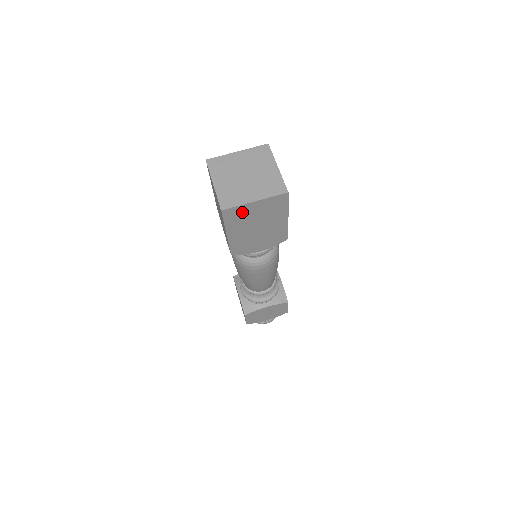
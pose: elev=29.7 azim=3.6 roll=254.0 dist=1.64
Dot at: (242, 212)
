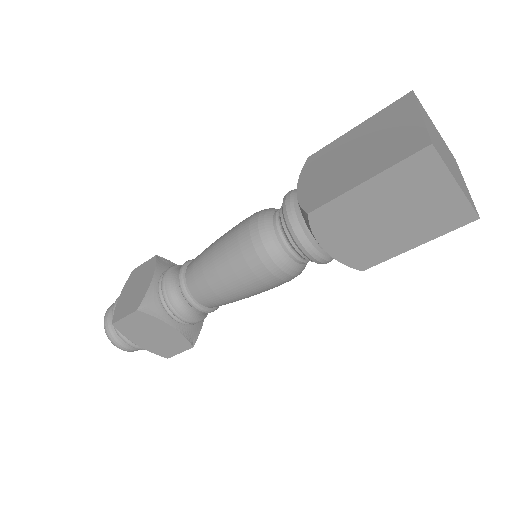
Dot at: (428, 177)
